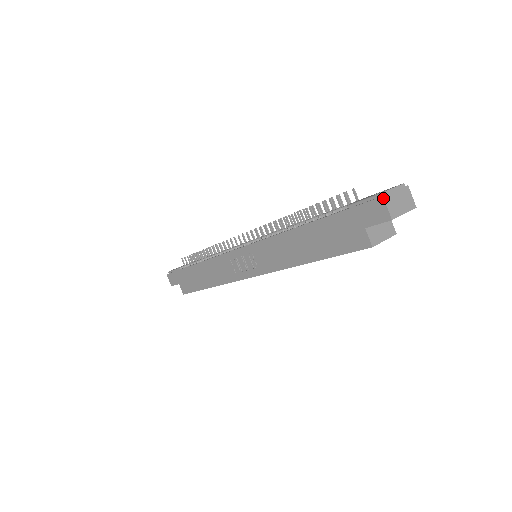
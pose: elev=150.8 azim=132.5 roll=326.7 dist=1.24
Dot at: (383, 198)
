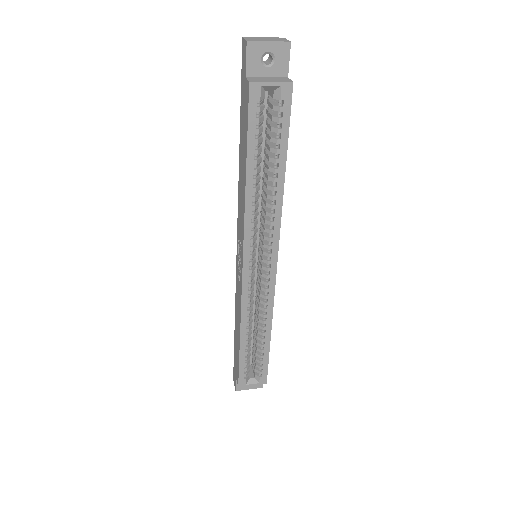
Dot at: (242, 38)
